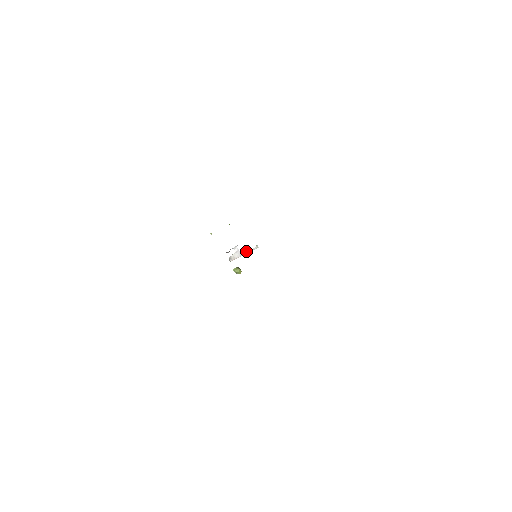
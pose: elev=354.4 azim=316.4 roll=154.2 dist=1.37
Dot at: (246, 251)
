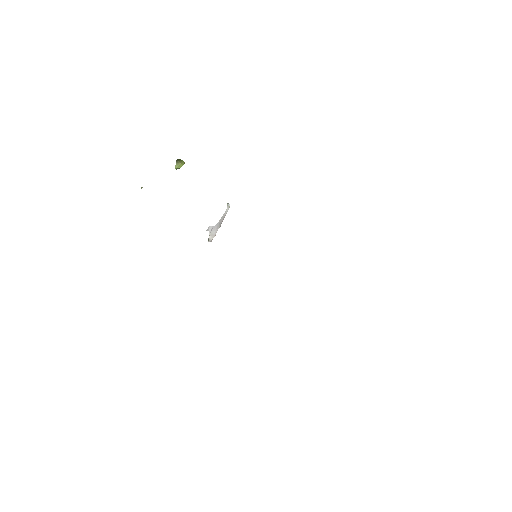
Dot at: (220, 220)
